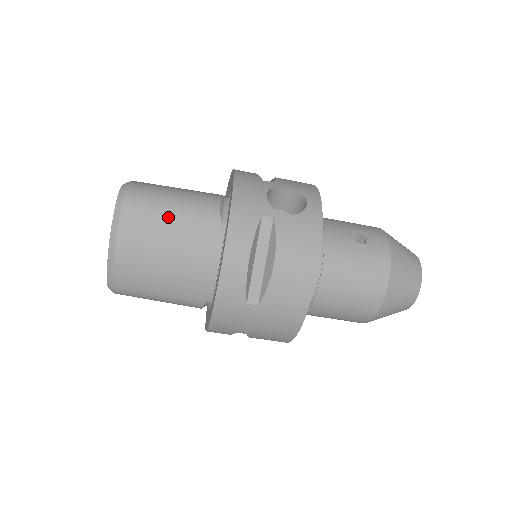
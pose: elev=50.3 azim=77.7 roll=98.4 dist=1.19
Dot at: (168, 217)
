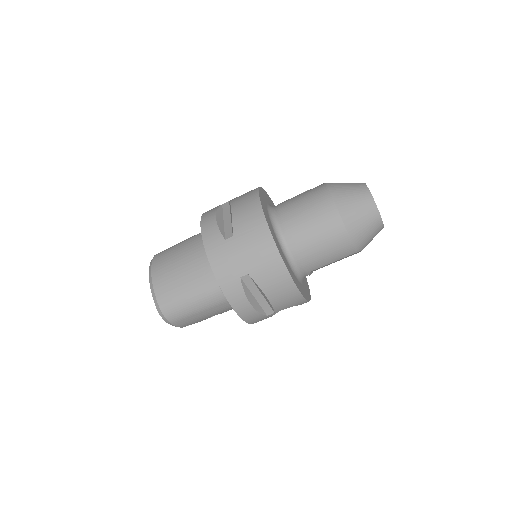
Dot at: (178, 246)
